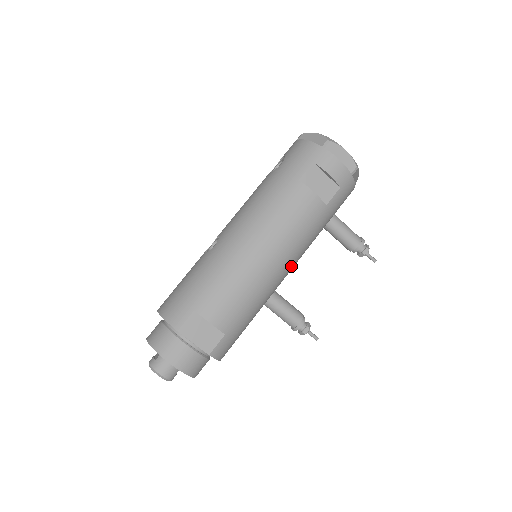
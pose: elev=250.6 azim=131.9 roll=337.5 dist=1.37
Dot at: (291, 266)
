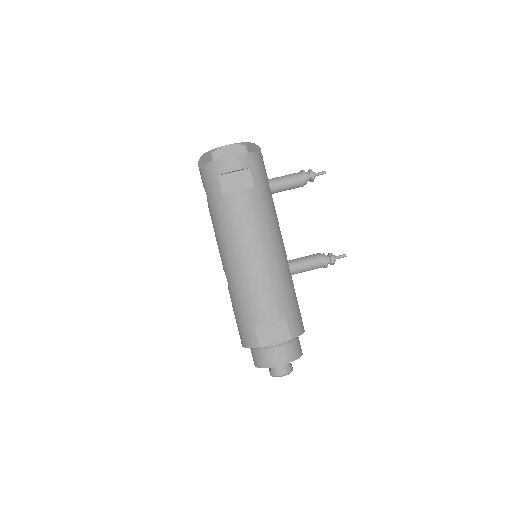
Dot at: (278, 240)
